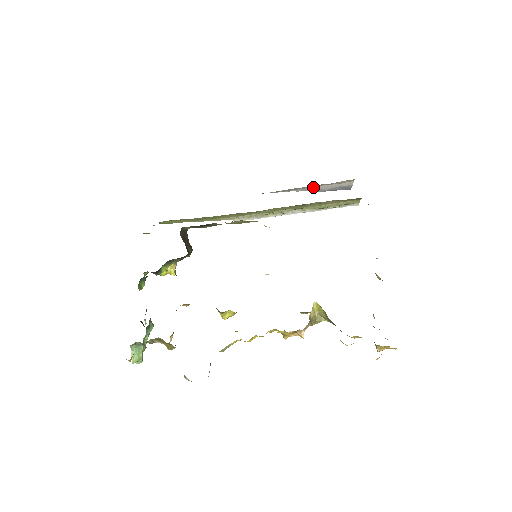
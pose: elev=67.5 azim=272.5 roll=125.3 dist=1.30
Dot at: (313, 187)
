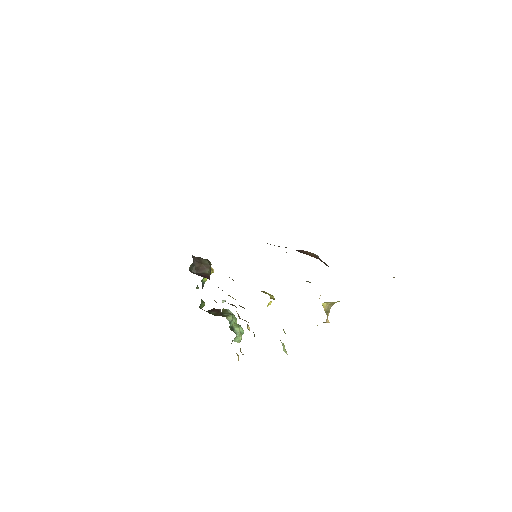
Dot at: occluded
